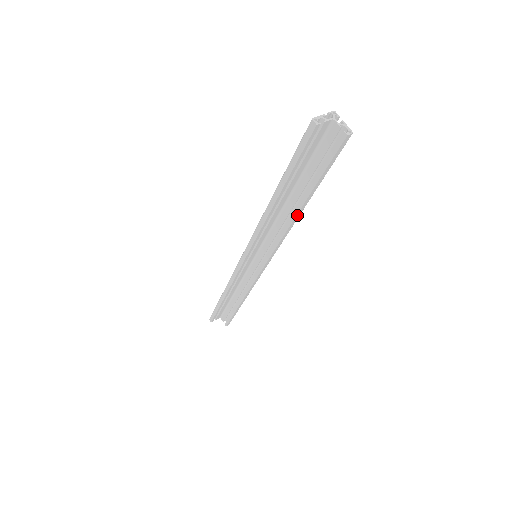
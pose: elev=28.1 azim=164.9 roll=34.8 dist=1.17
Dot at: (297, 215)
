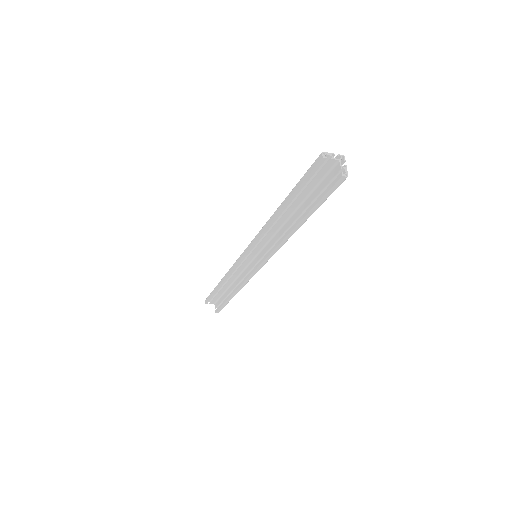
Dot at: (293, 230)
